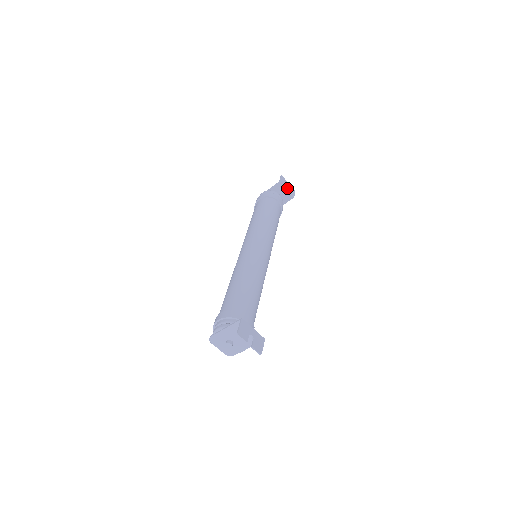
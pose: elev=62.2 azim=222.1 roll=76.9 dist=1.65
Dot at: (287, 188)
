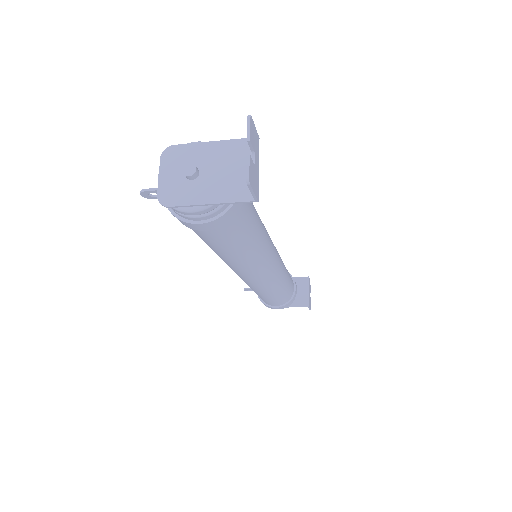
Dot at: (309, 292)
